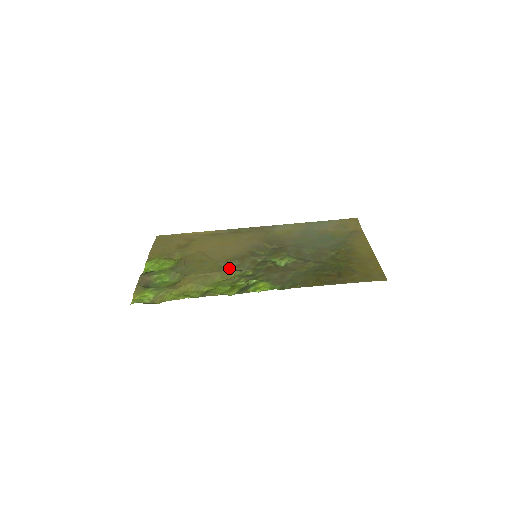
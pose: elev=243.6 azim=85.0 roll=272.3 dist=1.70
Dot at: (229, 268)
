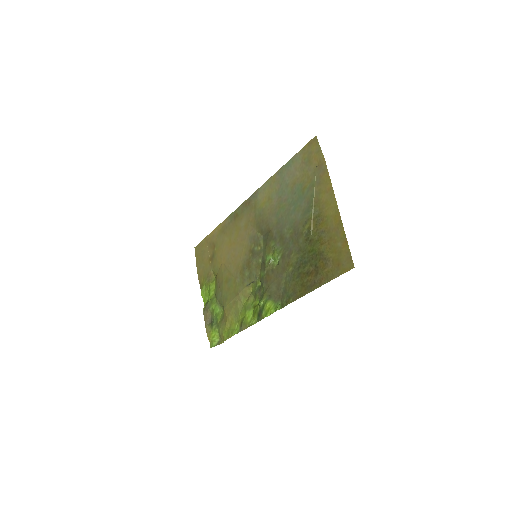
Dot at: (245, 283)
